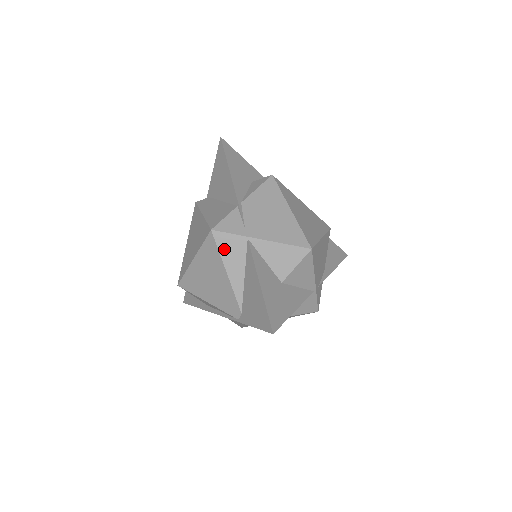
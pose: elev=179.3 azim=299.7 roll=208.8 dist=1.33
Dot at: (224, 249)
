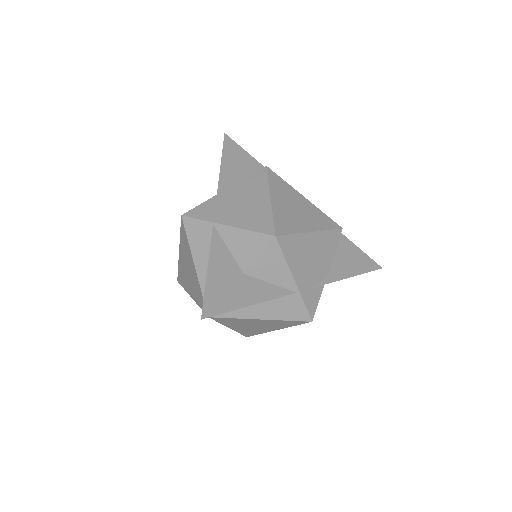
Dot at: (192, 235)
